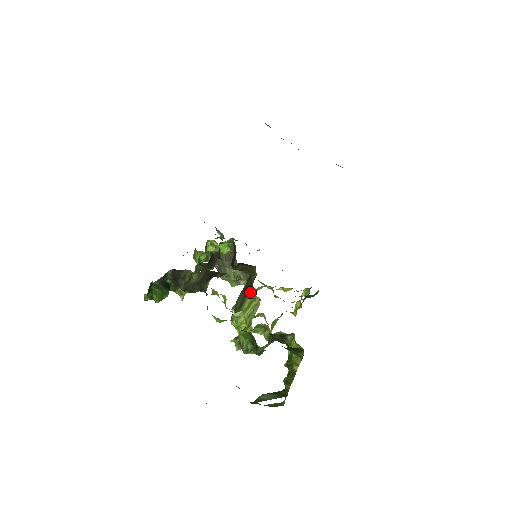
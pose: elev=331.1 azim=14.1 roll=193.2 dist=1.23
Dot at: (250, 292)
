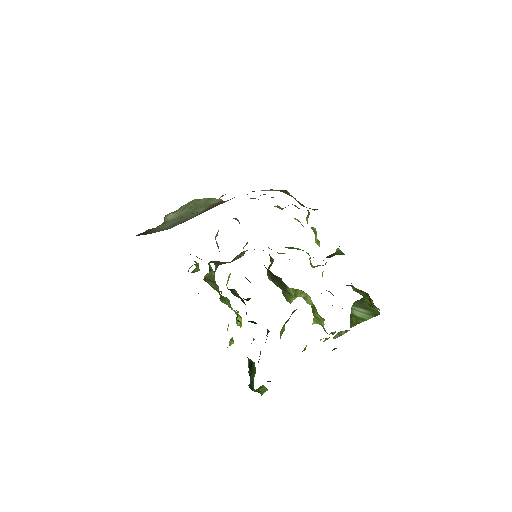
Dot at: (288, 288)
